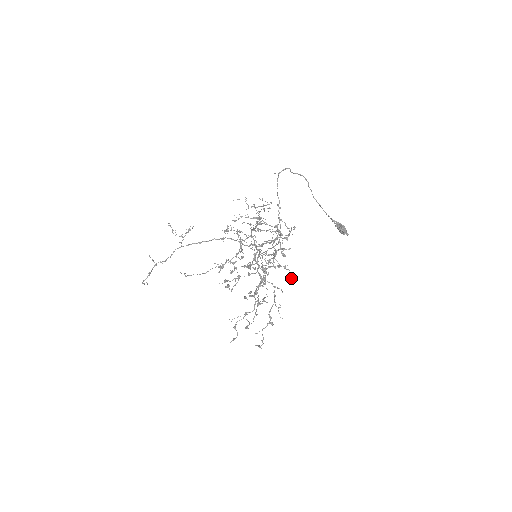
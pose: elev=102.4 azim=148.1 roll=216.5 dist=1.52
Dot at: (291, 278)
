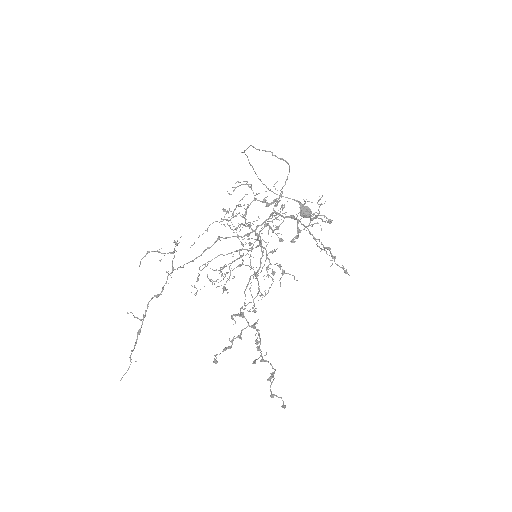
Dot at: occluded
